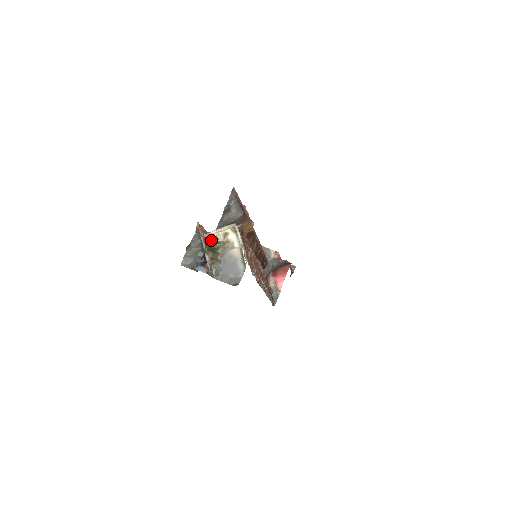
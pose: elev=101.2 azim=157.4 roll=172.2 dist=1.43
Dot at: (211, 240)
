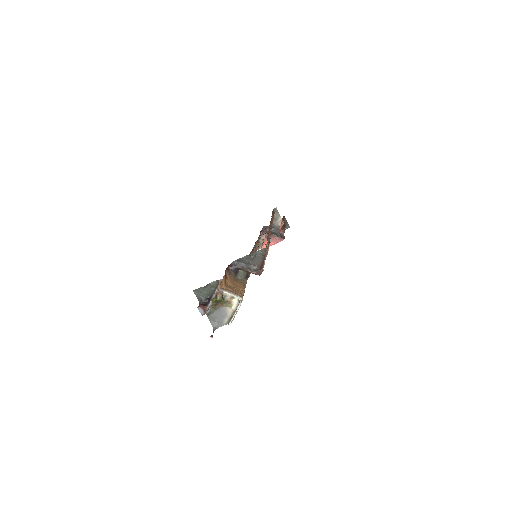
Dot at: (221, 297)
